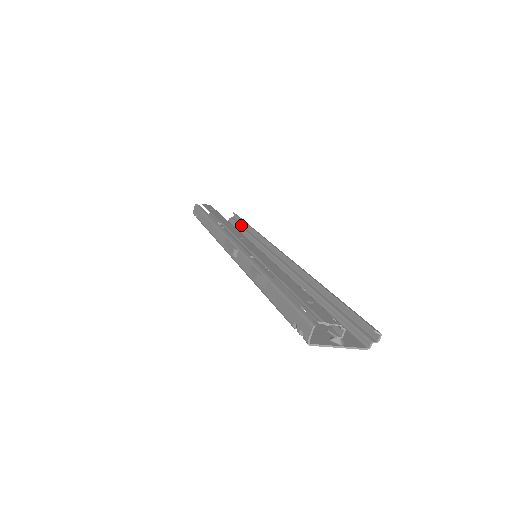
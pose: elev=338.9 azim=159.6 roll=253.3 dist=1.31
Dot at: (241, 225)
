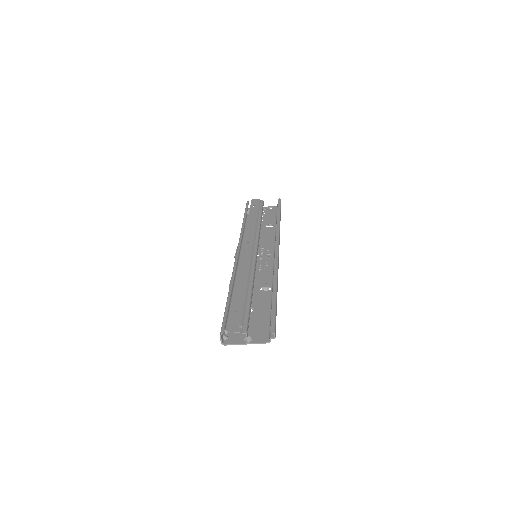
Dot at: occluded
